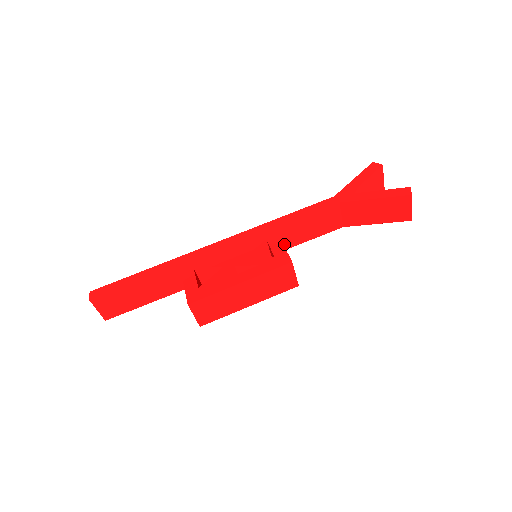
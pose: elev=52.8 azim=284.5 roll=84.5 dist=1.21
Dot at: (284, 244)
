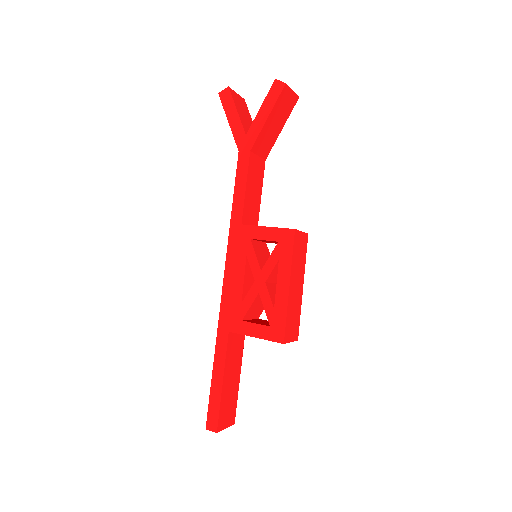
Dot at: (254, 223)
